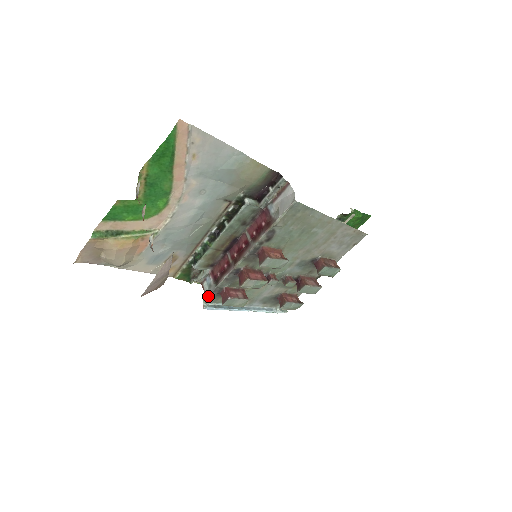
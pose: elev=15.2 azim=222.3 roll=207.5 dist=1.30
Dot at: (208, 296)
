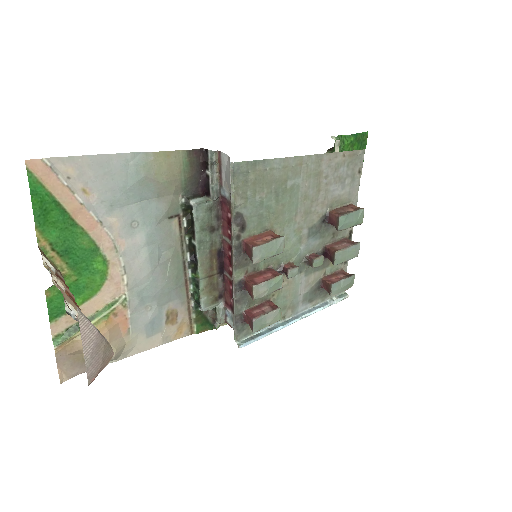
Dot at: (234, 332)
